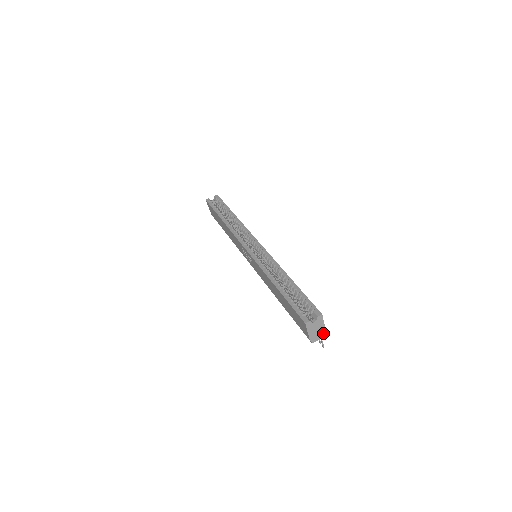
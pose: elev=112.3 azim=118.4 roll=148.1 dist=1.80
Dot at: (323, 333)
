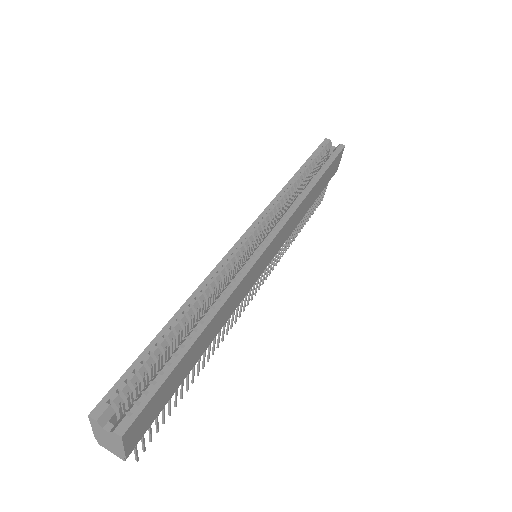
Dot at: (121, 454)
